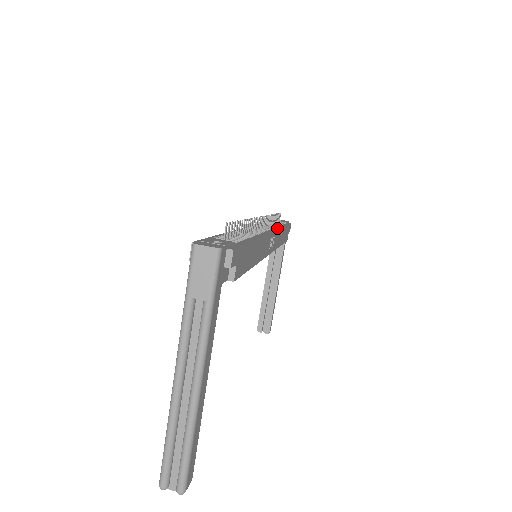
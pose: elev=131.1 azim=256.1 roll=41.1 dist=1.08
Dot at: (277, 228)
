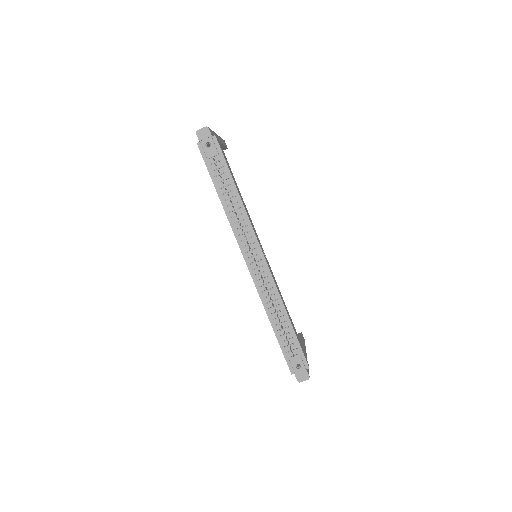
Dot at: (250, 226)
